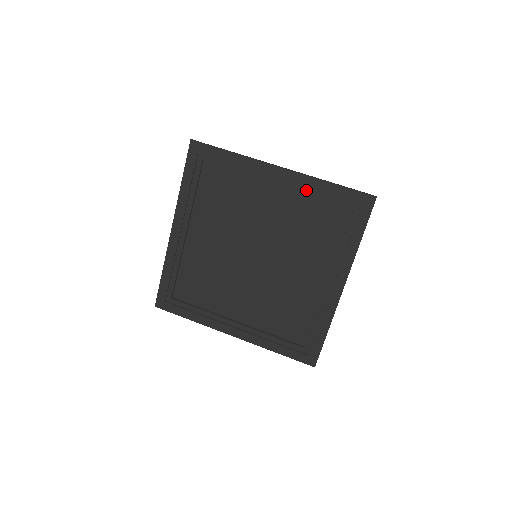
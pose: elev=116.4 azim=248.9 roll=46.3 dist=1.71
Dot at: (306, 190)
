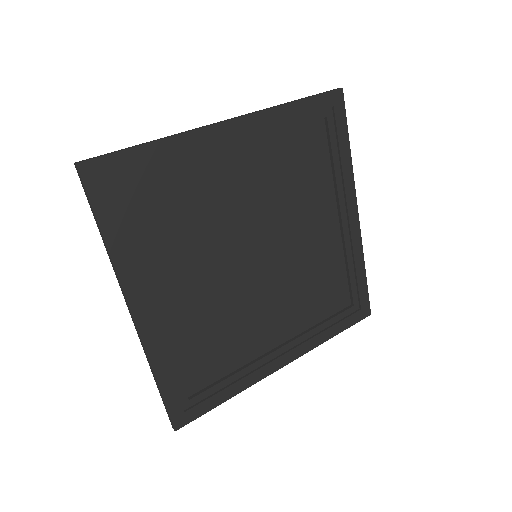
Dot at: (271, 130)
